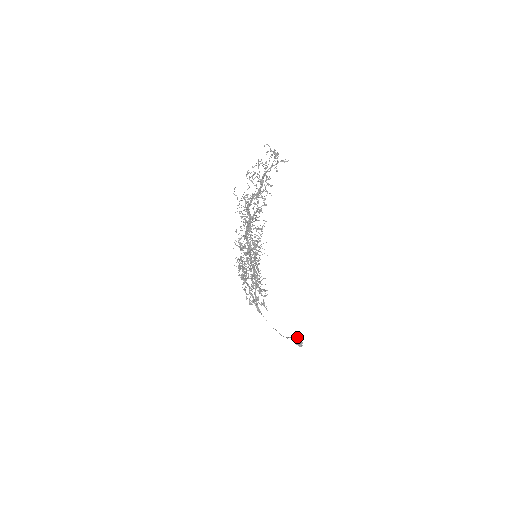
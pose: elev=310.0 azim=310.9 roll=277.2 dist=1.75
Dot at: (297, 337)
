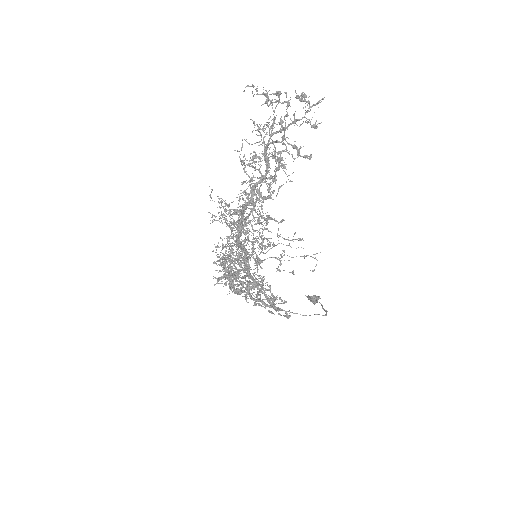
Dot at: (314, 297)
